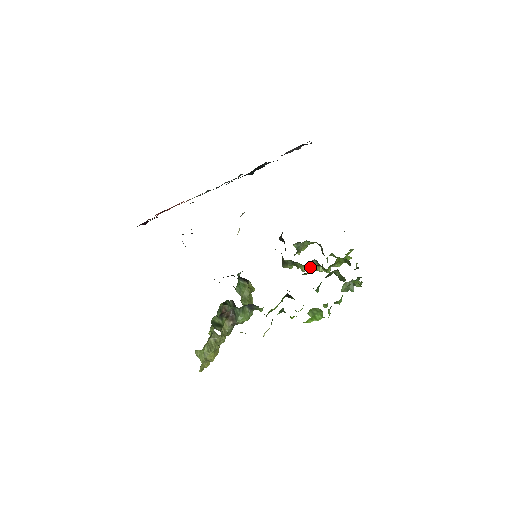
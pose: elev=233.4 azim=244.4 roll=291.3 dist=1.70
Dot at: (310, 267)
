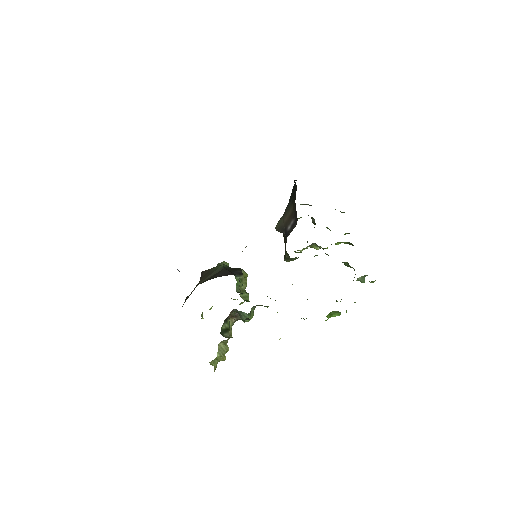
Dot at: (314, 256)
